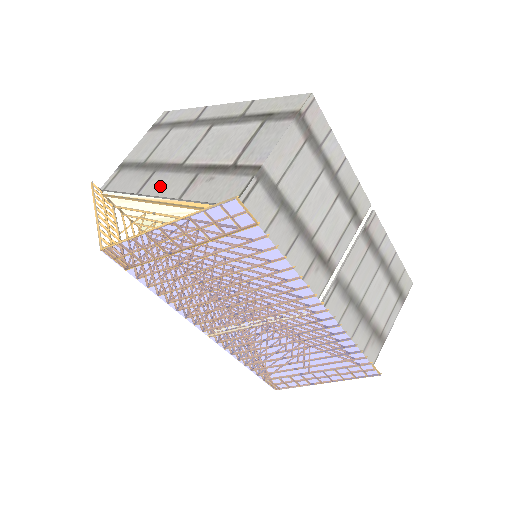
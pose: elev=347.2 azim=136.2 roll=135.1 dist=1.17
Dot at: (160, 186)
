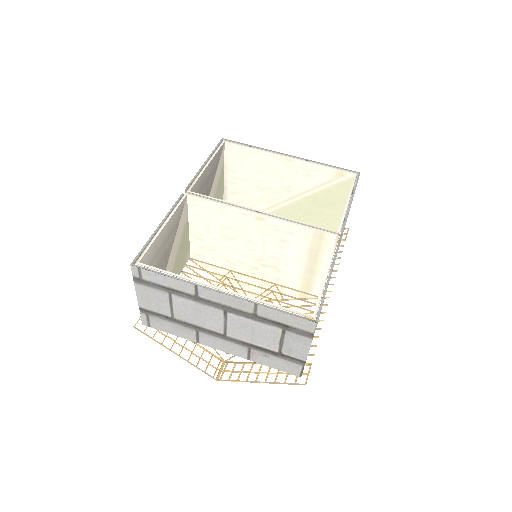
Dot at: (218, 346)
